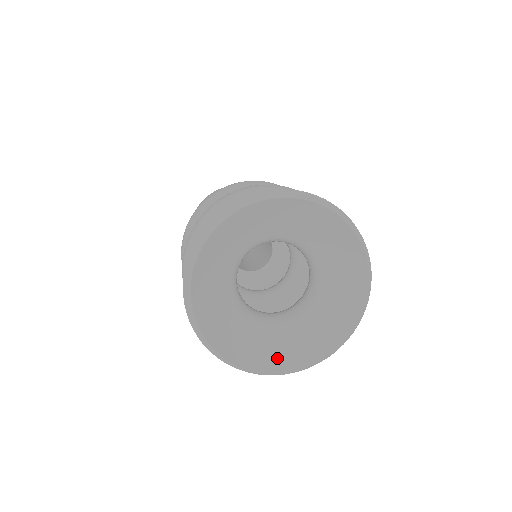
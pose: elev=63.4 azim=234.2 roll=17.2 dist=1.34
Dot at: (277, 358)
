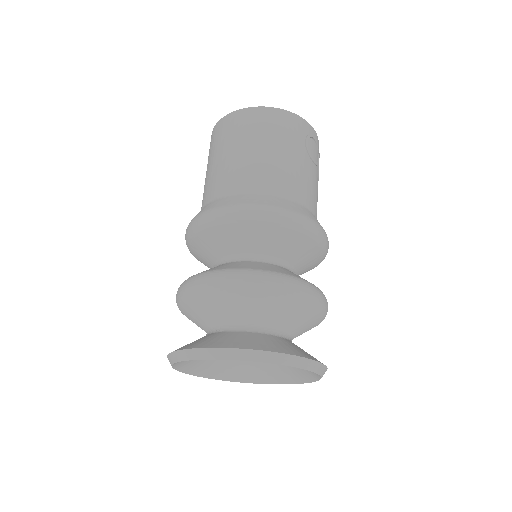
Dot at: (270, 376)
